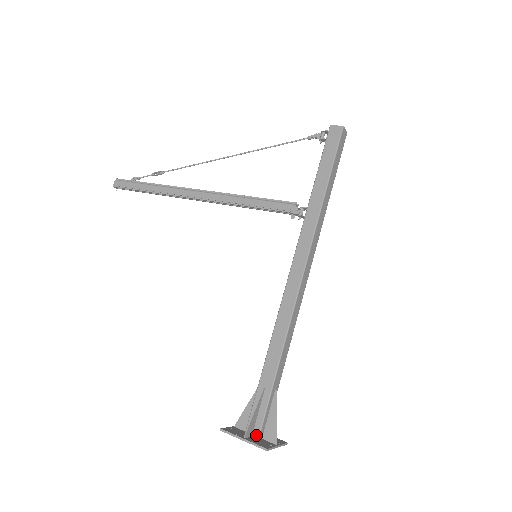
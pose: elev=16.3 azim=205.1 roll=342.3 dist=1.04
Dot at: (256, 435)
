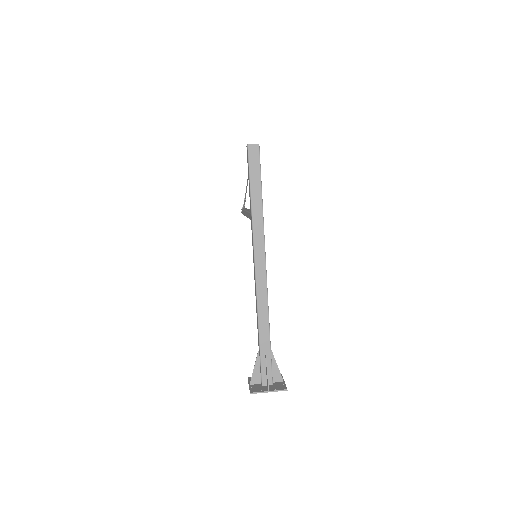
Dot at: (261, 383)
